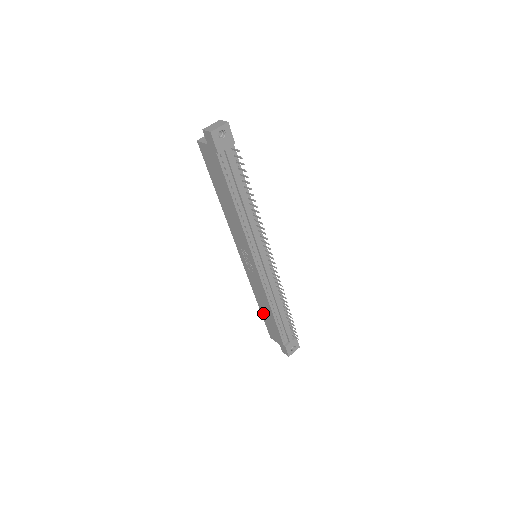
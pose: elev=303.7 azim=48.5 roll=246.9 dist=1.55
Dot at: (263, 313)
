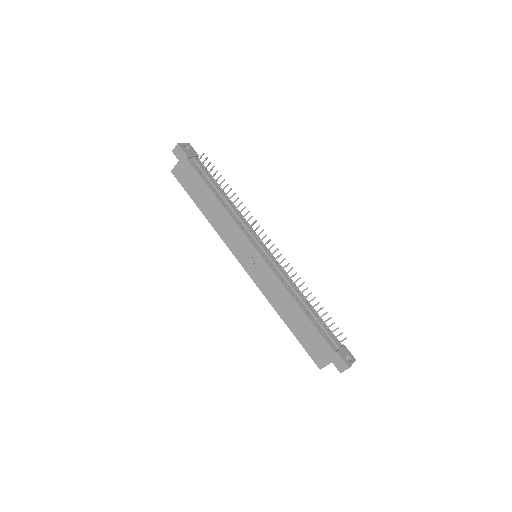
Dot at: (294, 329)
